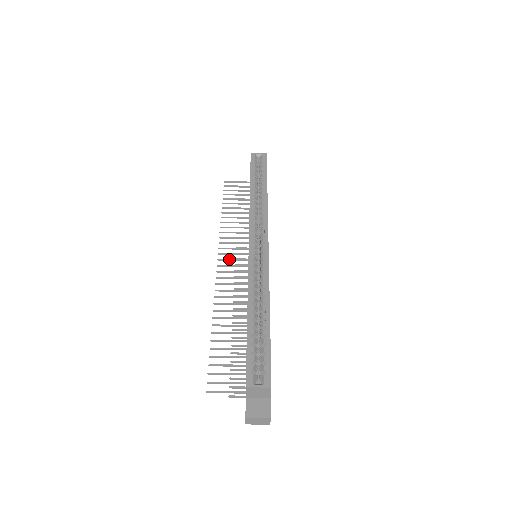
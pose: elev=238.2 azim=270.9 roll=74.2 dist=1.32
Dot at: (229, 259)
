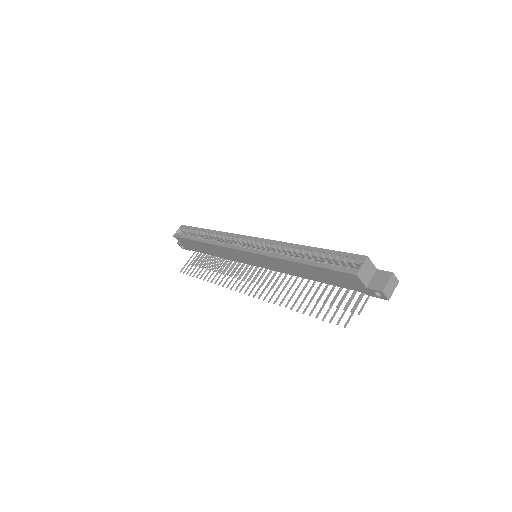
Dot at: (245, 283)
